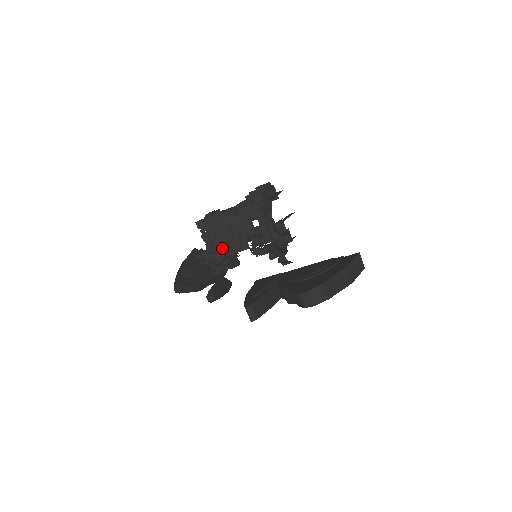
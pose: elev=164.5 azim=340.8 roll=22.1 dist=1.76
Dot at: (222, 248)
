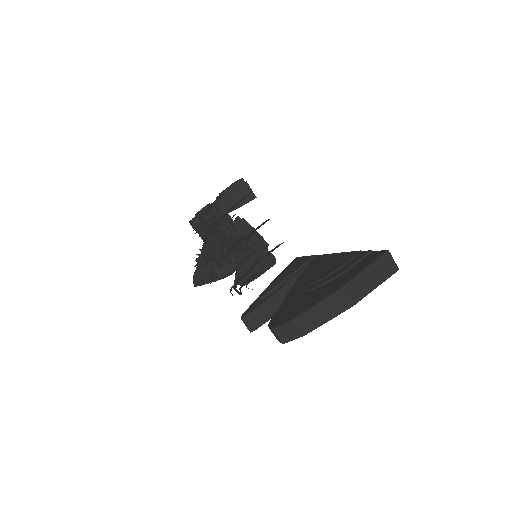
Dot at: (215, 251)
